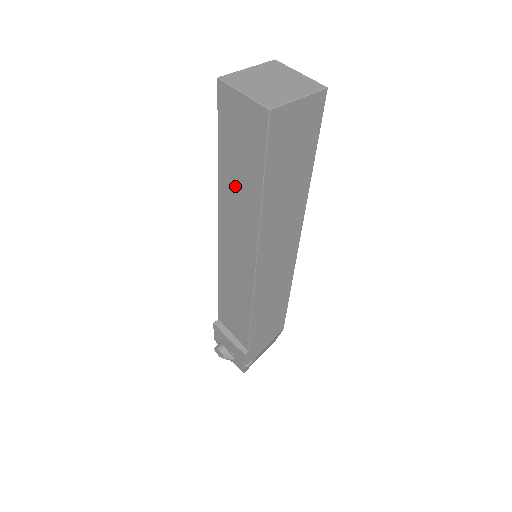
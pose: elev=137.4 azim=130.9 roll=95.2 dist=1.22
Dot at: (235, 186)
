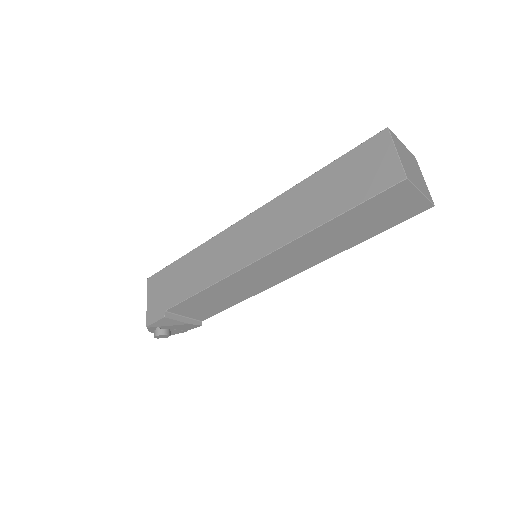
Dot at: (335, 235)
